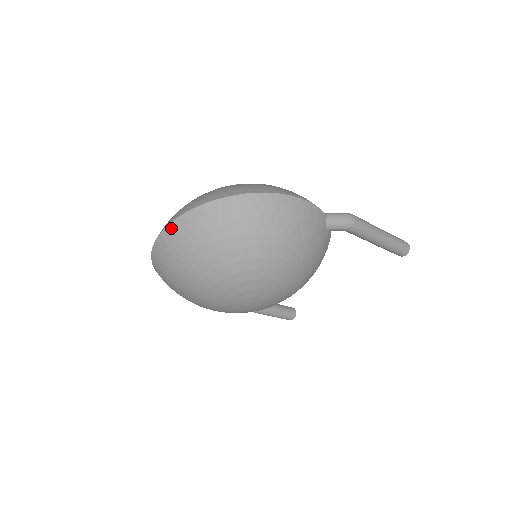
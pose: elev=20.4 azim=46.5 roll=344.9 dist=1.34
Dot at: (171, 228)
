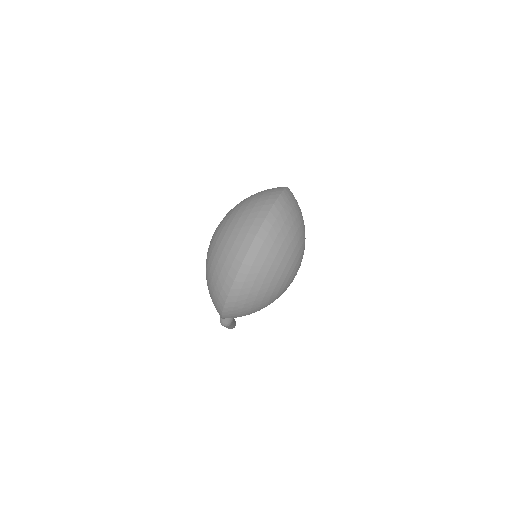
Dot at: (260, 235)
